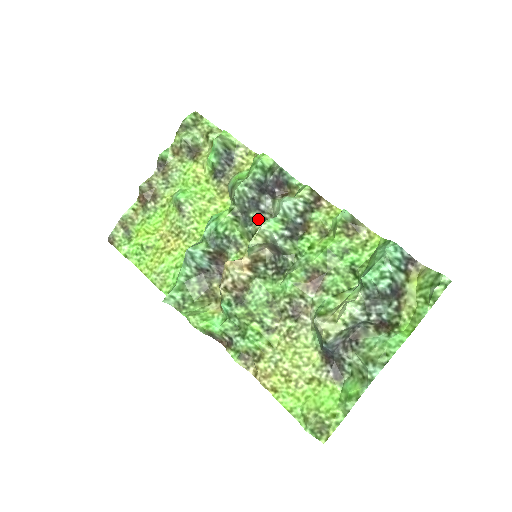
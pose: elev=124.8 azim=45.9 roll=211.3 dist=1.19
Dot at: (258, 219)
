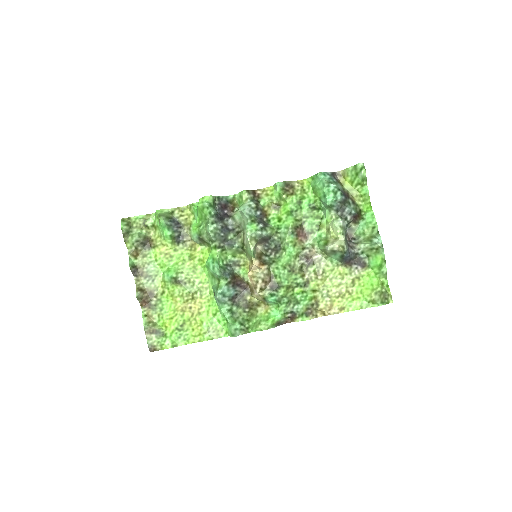
Dot at: (235, 236)
